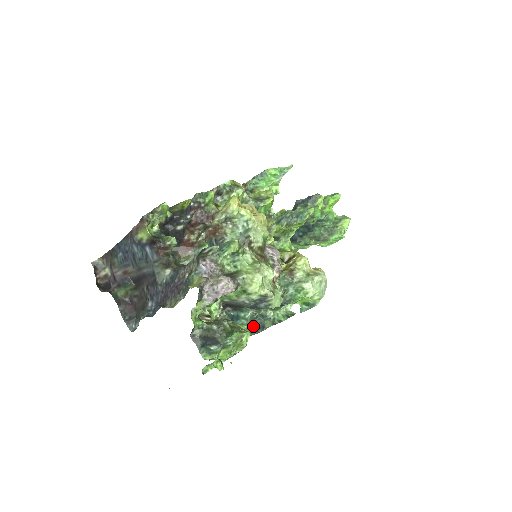
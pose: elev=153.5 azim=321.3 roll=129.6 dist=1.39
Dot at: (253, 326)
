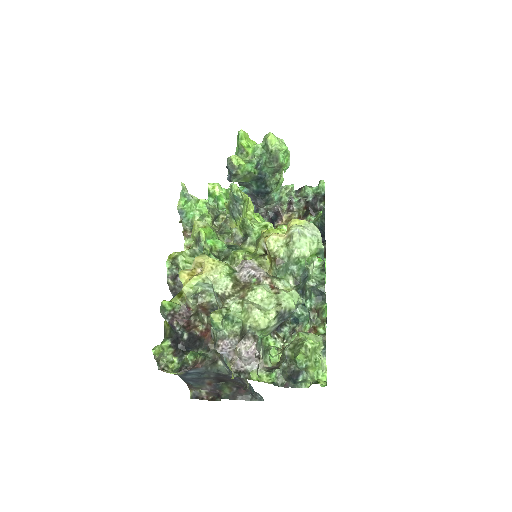
Dot at: (317, 300)
